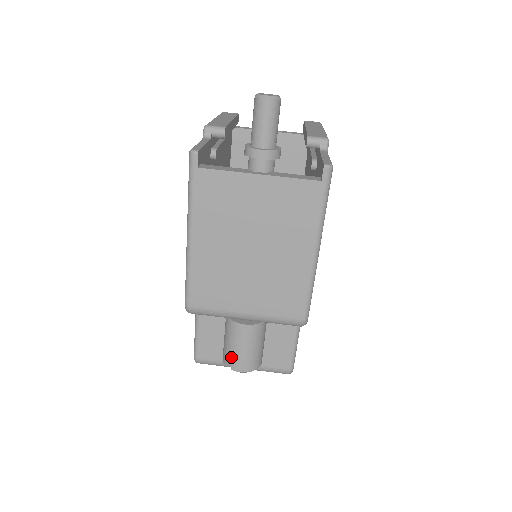
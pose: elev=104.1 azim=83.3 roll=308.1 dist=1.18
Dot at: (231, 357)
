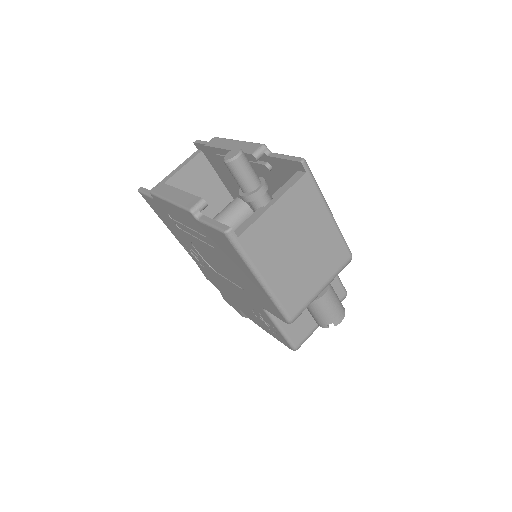
Dot at: (330, 320)
